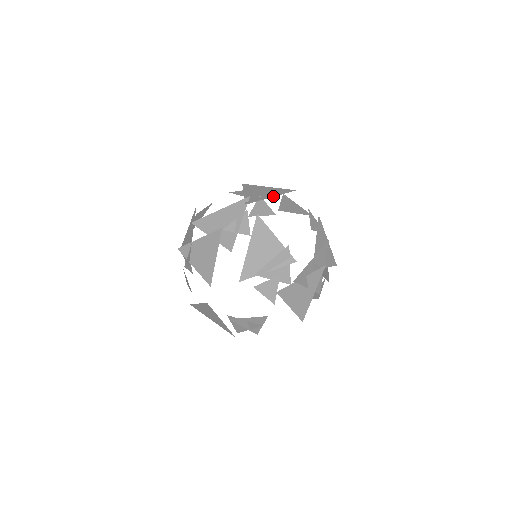
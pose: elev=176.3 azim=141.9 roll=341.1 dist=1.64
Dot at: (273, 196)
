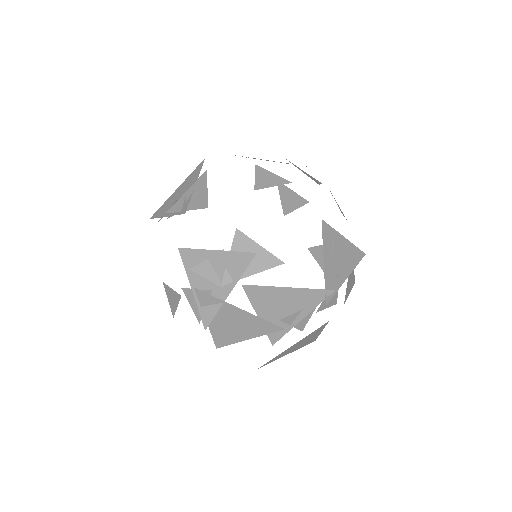
Dot at: (348, 275)
